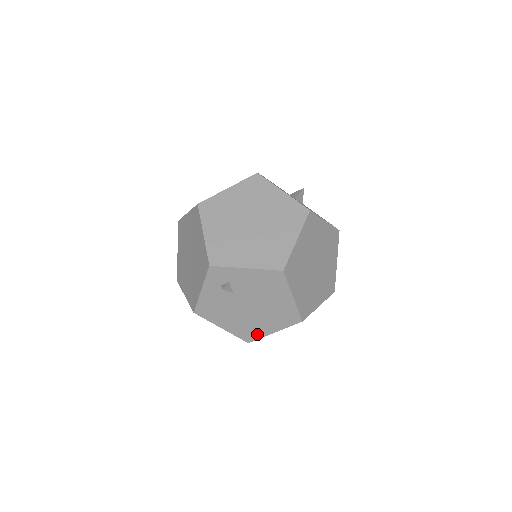
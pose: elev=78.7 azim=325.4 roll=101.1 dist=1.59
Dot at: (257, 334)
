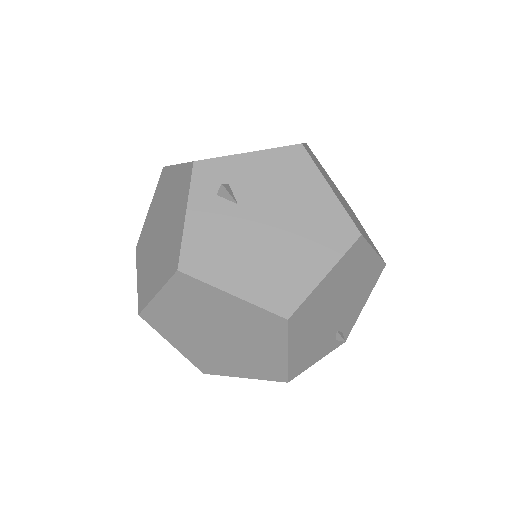
Dot at: (298, 290)
